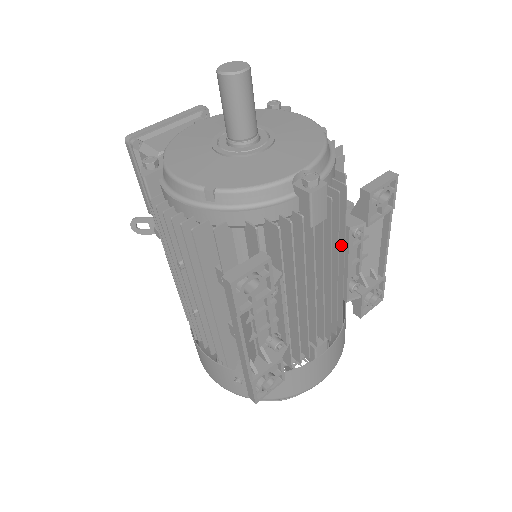
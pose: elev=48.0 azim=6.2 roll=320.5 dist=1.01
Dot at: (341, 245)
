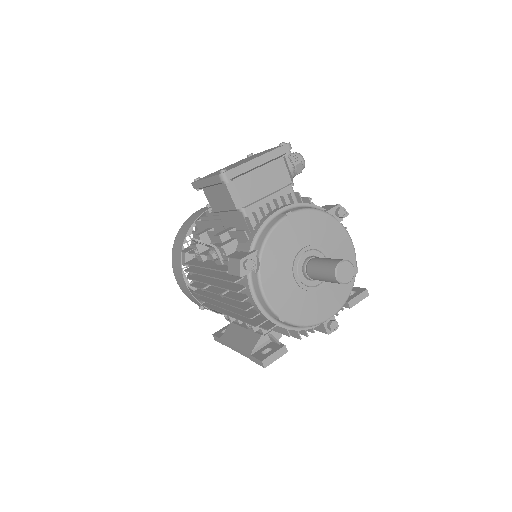
Dot at: occluded
